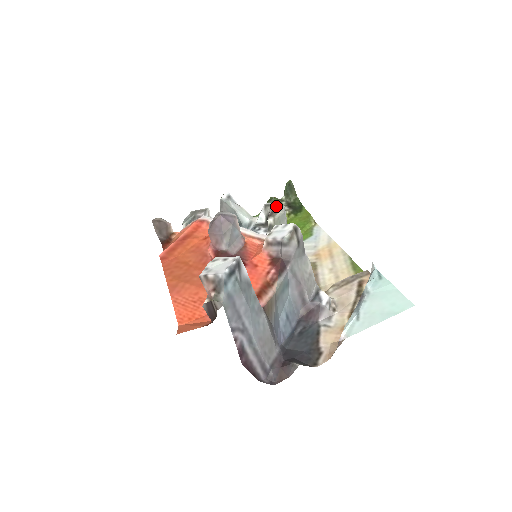
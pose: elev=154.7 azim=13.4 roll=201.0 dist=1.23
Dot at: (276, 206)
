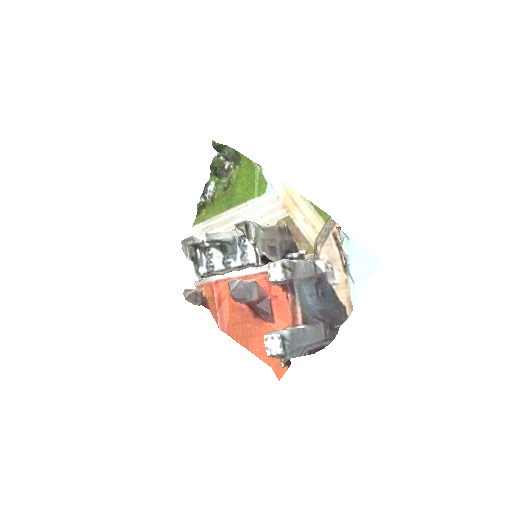
Dot at: (245, 226)
